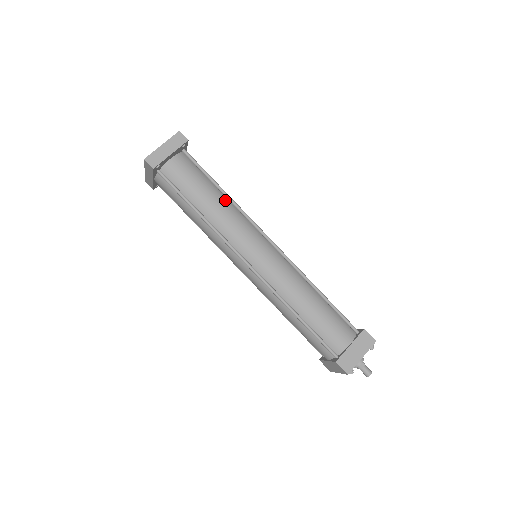
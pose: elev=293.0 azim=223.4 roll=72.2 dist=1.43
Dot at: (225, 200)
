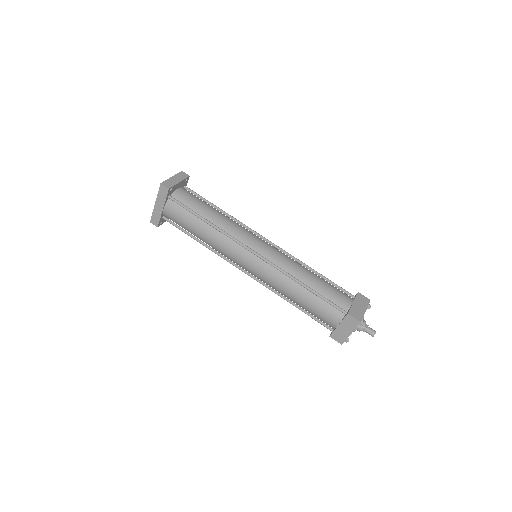
Dot at: (224, 215)
